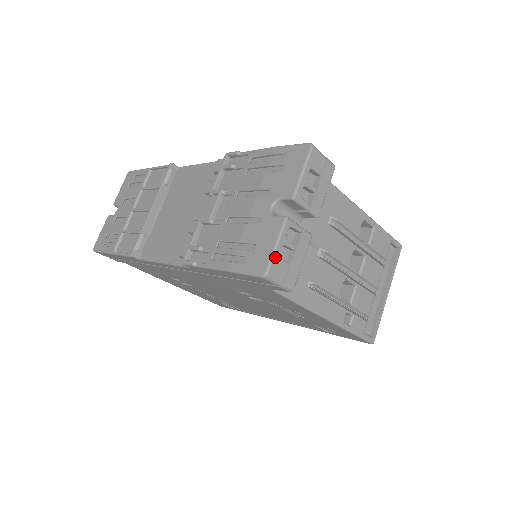
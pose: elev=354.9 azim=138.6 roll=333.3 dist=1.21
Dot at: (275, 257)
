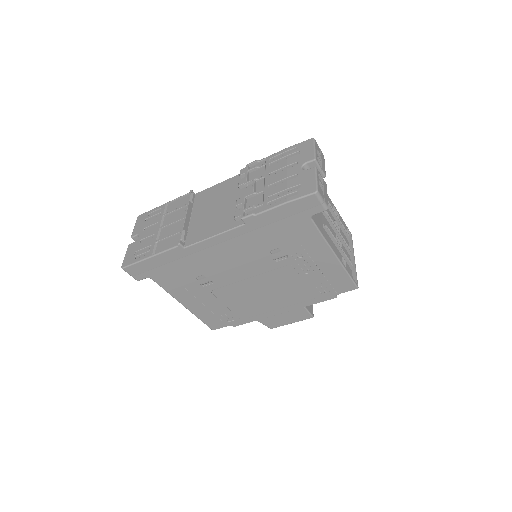
Dot at: (318, 184)
